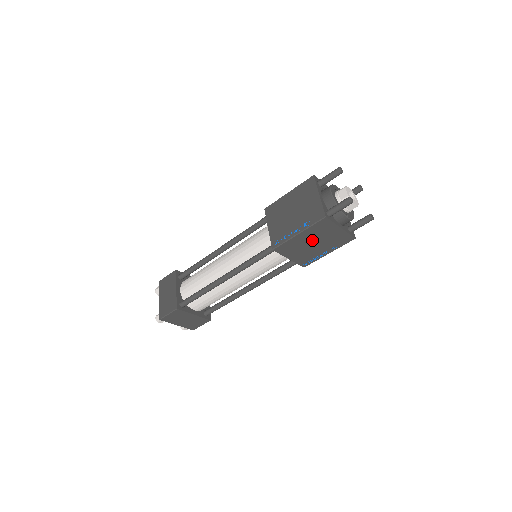
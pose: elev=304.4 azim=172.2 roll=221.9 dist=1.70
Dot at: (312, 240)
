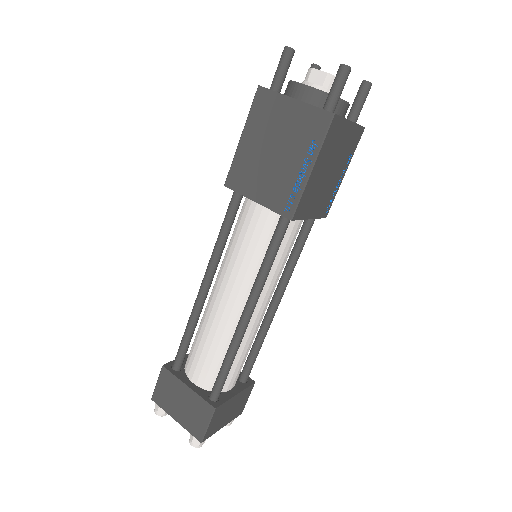
Dot at: (327, 167)
